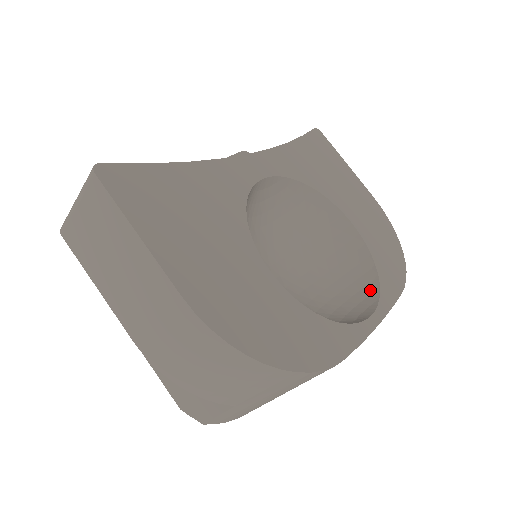
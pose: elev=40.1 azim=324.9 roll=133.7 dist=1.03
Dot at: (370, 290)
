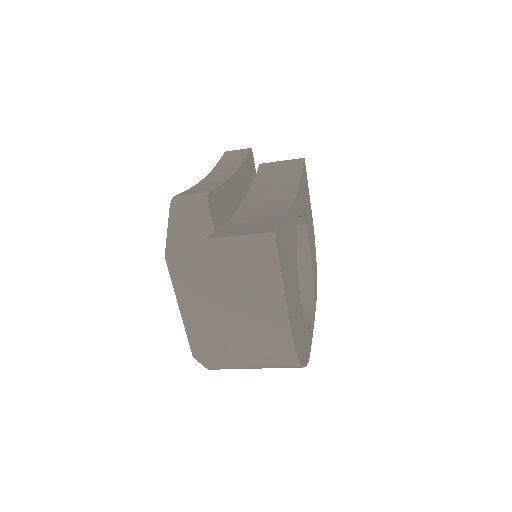
Dot at: (308, 298)
